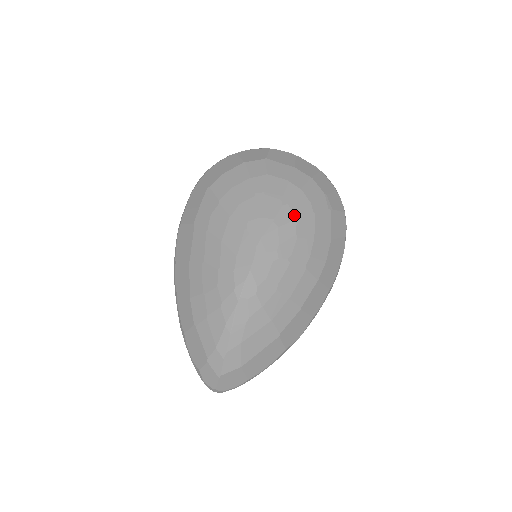
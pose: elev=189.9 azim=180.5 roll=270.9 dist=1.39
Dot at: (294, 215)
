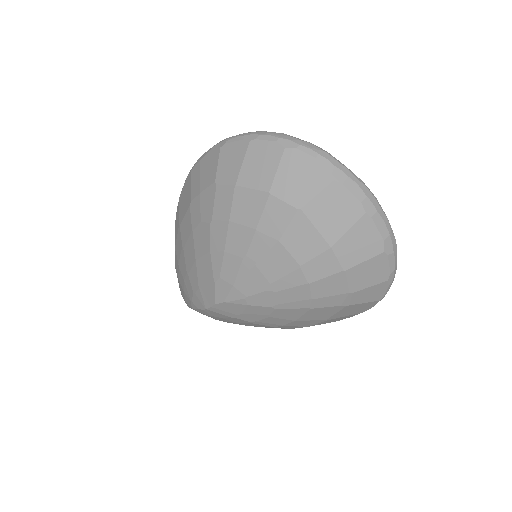
Dot at: (276, 304)
